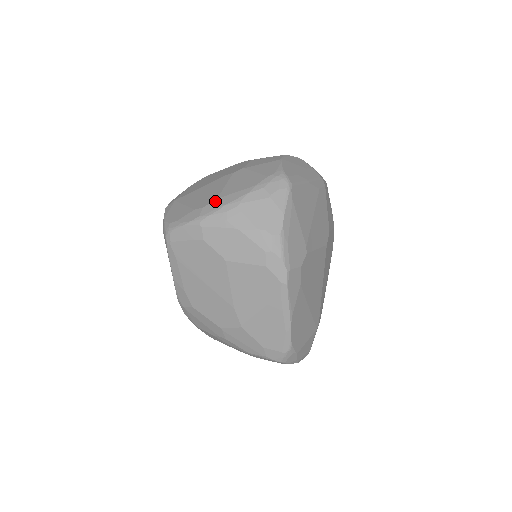
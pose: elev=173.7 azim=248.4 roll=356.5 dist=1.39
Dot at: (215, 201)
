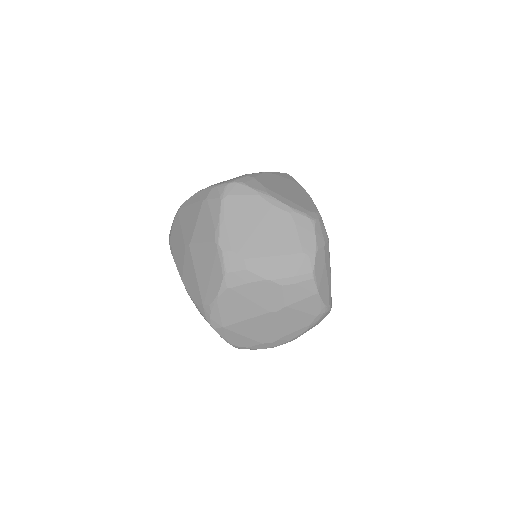
Dot at: (280, 340)
